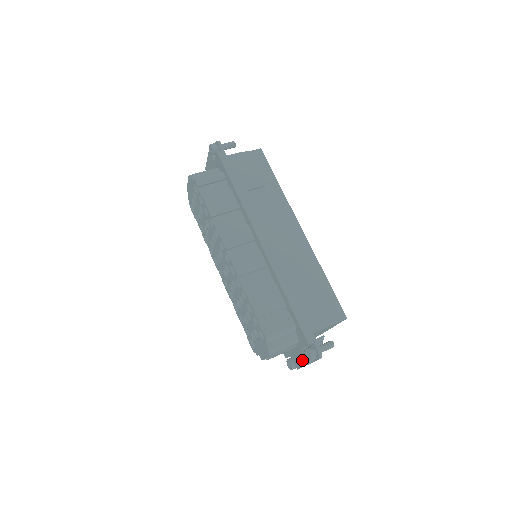
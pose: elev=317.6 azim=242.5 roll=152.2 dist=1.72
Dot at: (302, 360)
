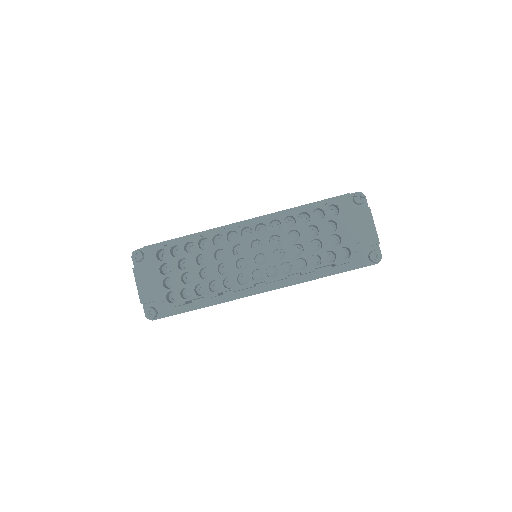
Dot at: (367, 221)
